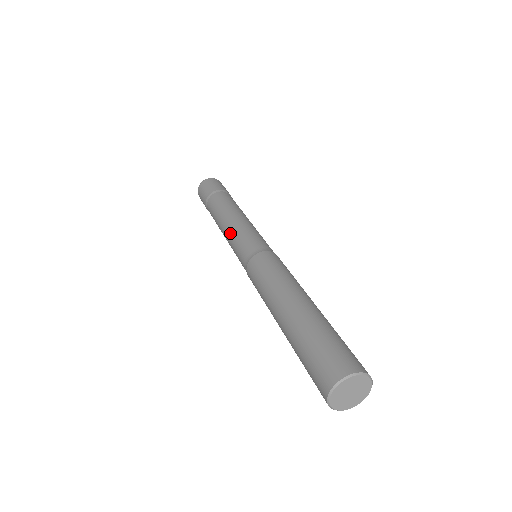
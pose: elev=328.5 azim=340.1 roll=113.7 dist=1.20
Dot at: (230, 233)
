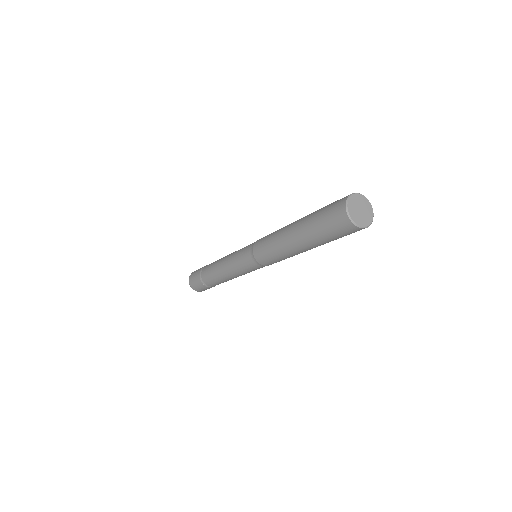
Dot at: (230, 266)
